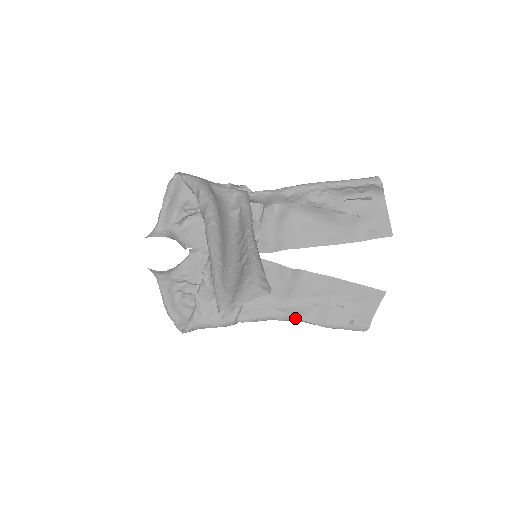
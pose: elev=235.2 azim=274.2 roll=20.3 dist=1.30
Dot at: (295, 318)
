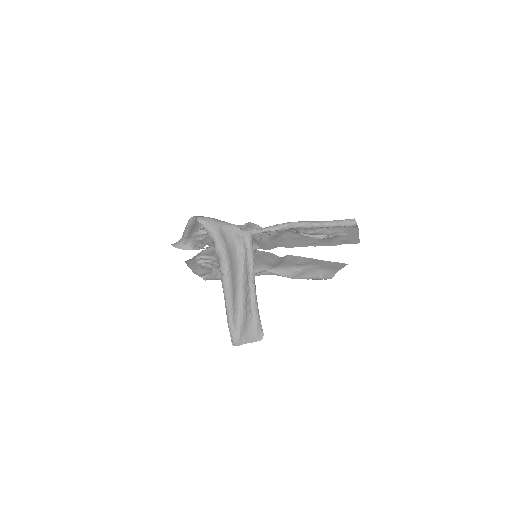
Dot at: occluded
